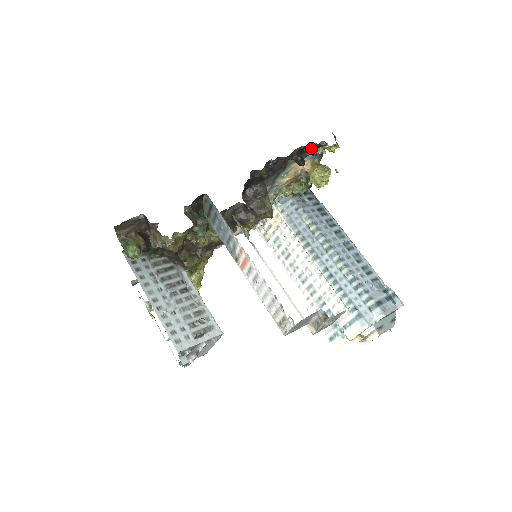
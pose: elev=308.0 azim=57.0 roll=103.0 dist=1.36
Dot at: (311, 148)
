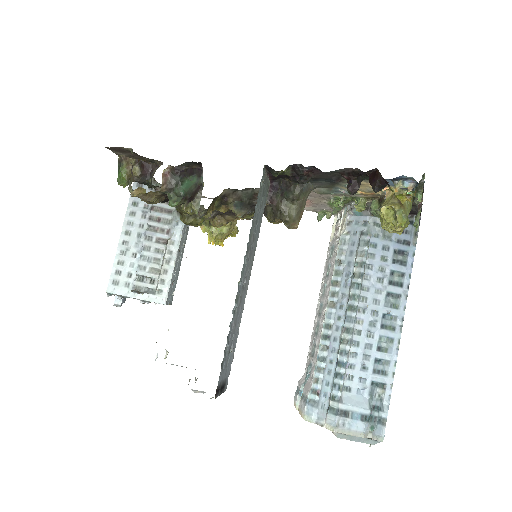
Dot at: (374, 178)
